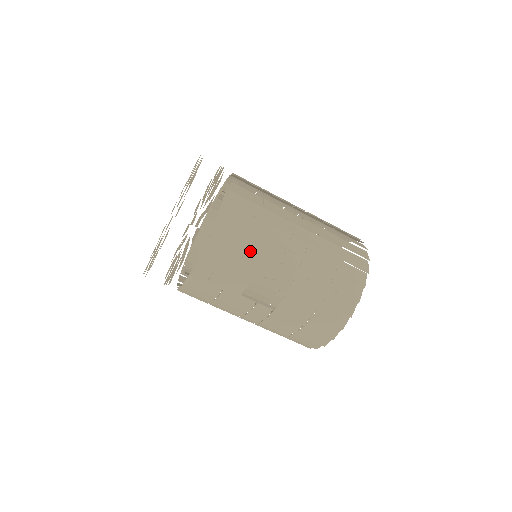
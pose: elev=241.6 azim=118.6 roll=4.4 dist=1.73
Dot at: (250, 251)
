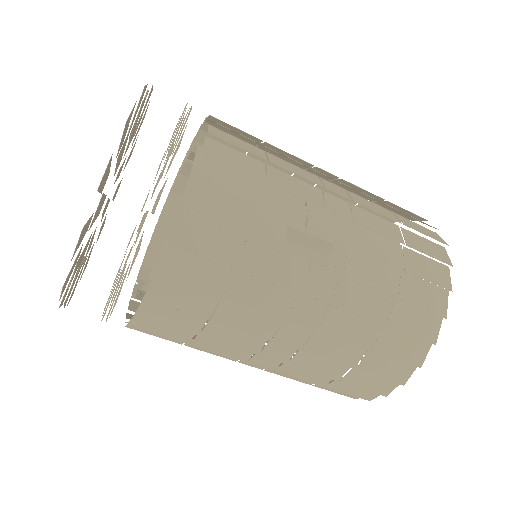
Dot at: (273, 169)
